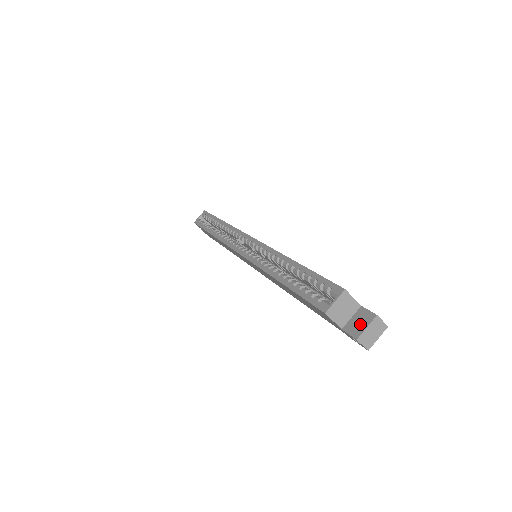
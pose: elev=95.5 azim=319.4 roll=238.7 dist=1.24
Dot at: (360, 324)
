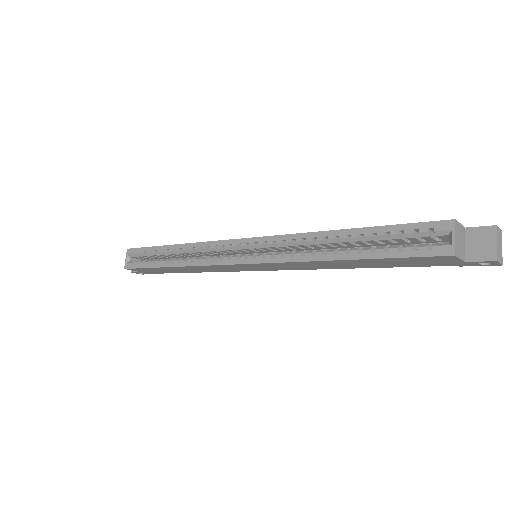
Dot at: (485, 245)
